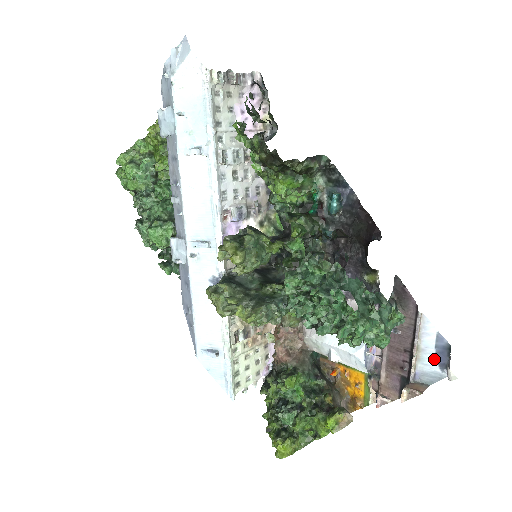
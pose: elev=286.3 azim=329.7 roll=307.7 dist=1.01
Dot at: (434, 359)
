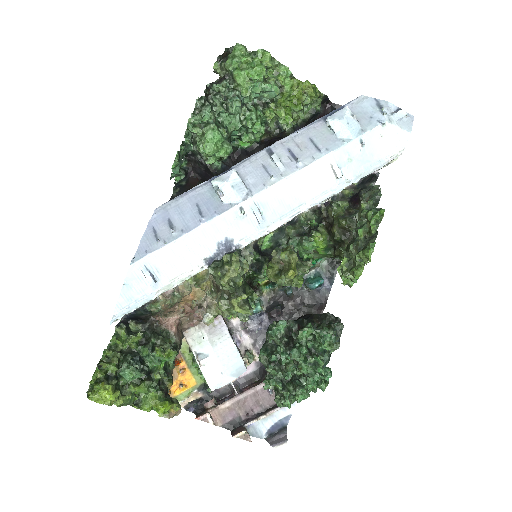
Dot at: (271, 425)
